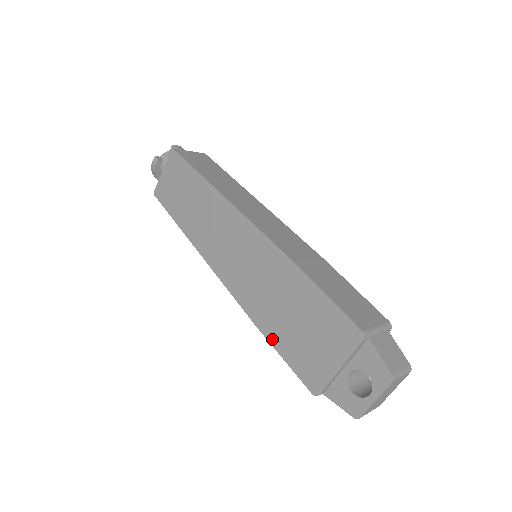
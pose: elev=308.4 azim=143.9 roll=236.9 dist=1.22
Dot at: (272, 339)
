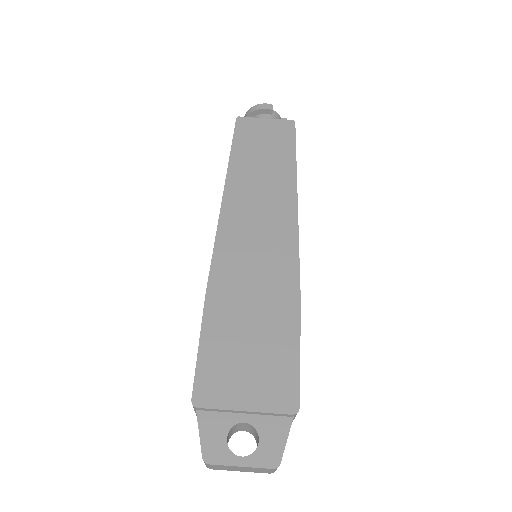
Dot at: (208, 322)
